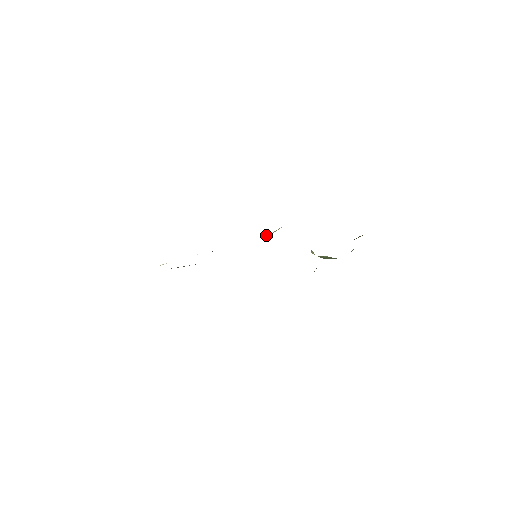
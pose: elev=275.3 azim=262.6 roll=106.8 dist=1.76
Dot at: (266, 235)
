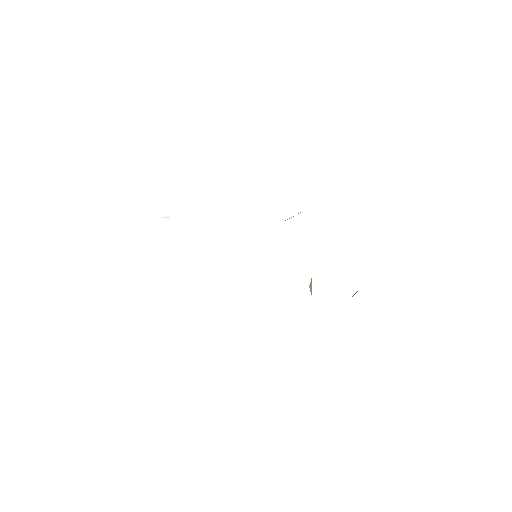
Dot at: occluded
